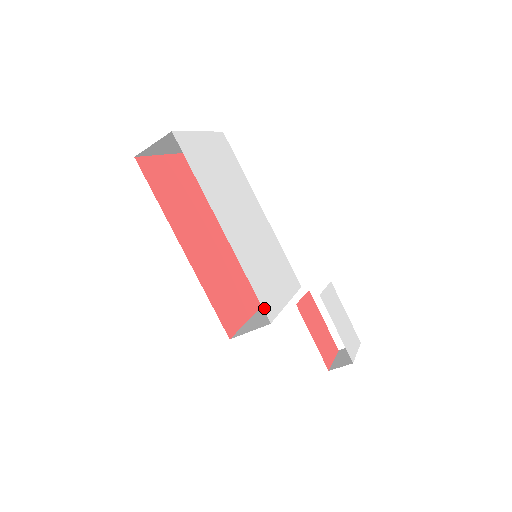
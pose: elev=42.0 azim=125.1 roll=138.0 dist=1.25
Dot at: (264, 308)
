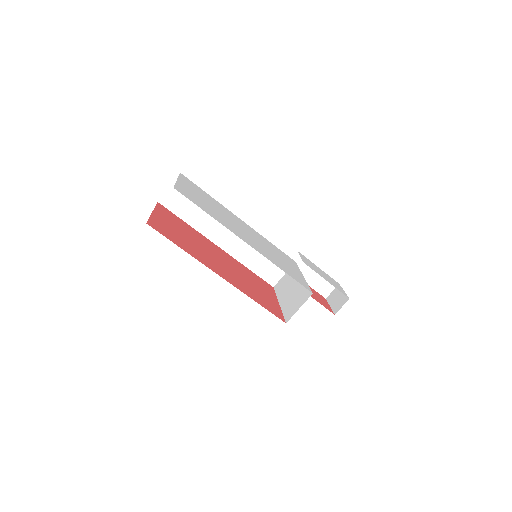
Dot at: occluded
